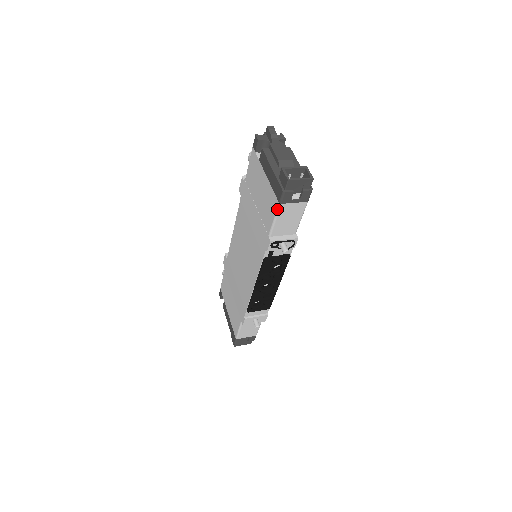
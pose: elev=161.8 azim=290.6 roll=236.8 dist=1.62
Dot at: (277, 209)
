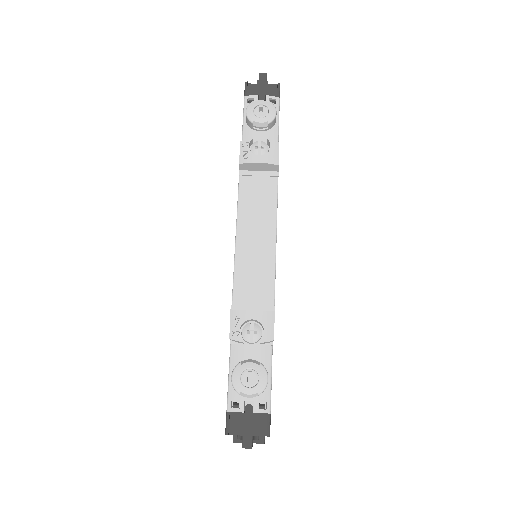
Dot at: occluded
